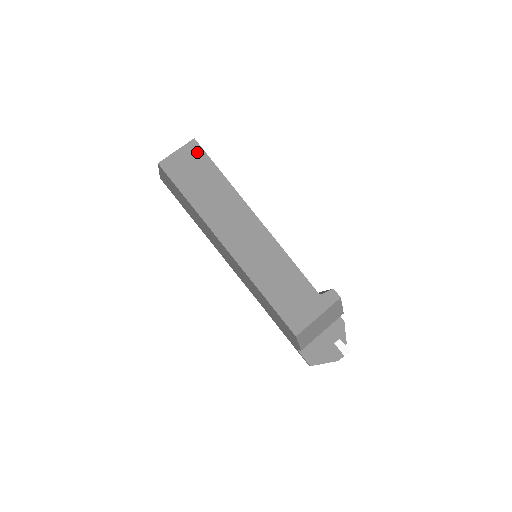
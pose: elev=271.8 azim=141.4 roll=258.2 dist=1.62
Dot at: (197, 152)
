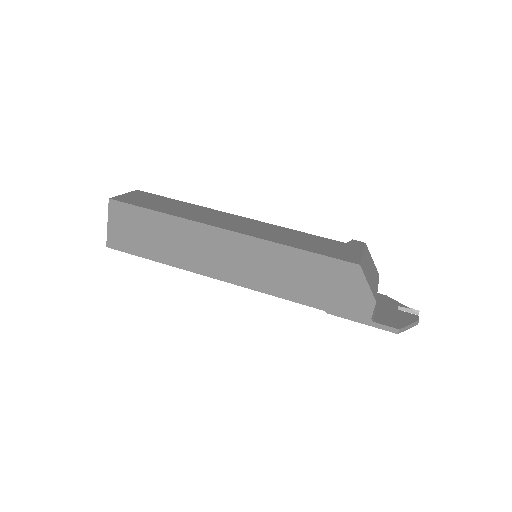
Dot at: (146, 194)
